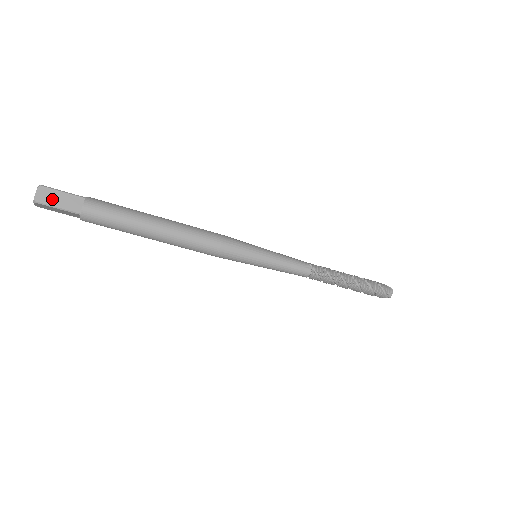
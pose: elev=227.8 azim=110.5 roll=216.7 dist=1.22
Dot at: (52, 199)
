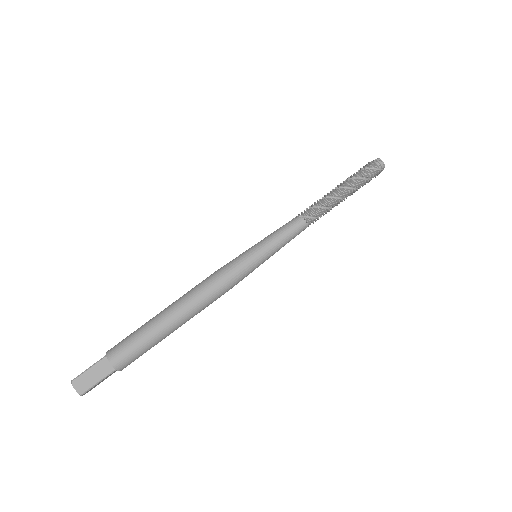
Dot at: (88, 381)
